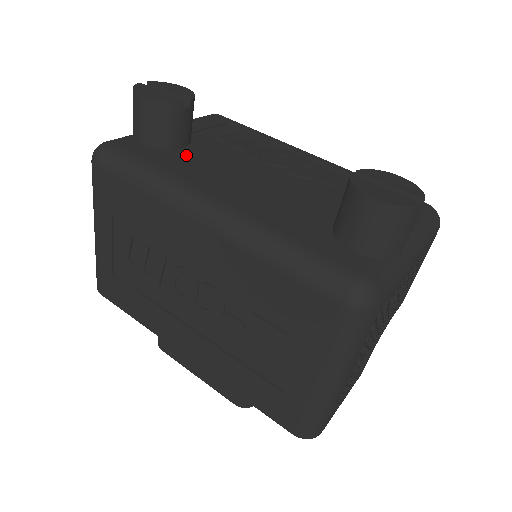
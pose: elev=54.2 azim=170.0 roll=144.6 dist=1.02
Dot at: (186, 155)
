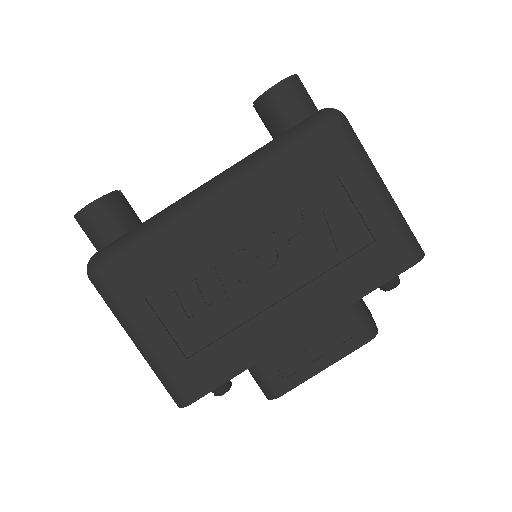
Dot at: occluded
